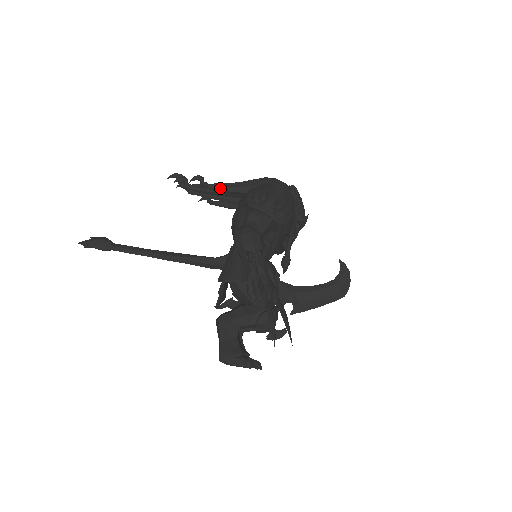
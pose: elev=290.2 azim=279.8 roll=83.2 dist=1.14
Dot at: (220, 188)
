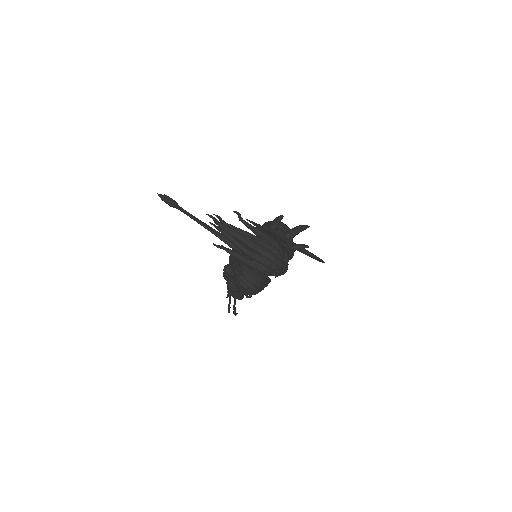
Dot at: (230, 254)
